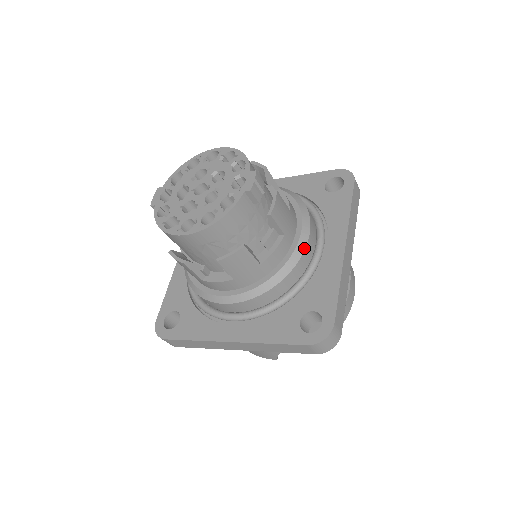
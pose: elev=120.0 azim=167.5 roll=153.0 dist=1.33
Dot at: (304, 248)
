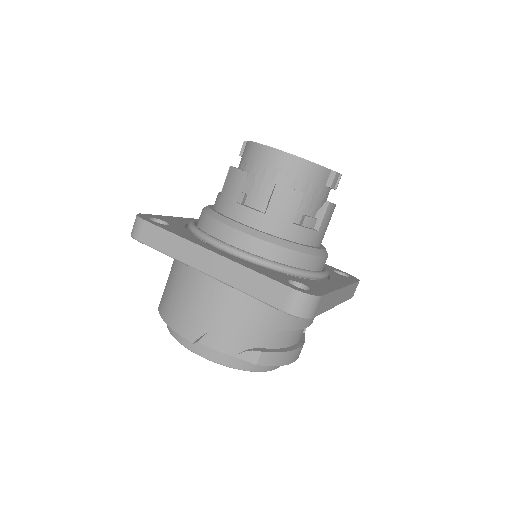
Dot at: (320, 255)
